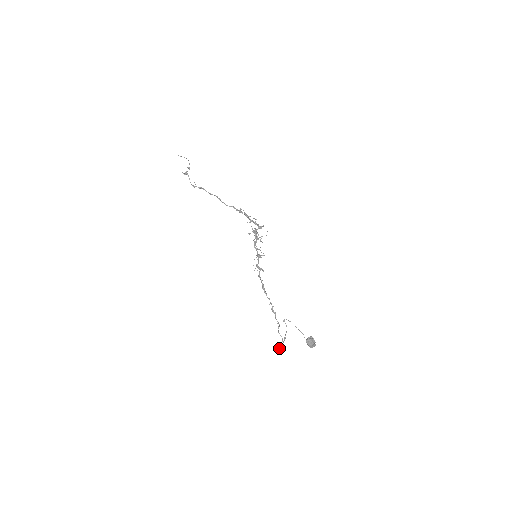
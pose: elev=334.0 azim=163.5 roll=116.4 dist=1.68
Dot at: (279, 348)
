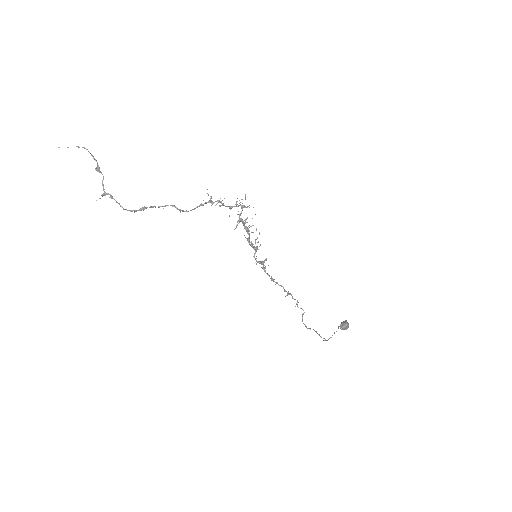
Dot at: occluded
